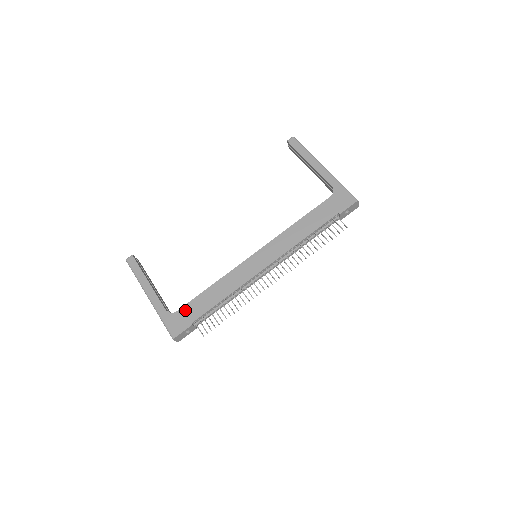
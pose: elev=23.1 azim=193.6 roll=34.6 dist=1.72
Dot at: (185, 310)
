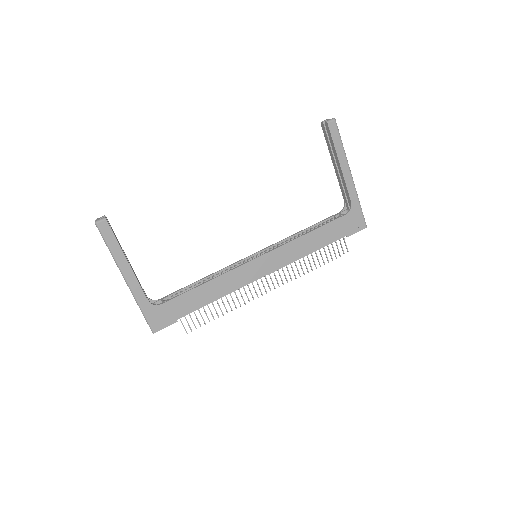
Dot at: (171, 305)
